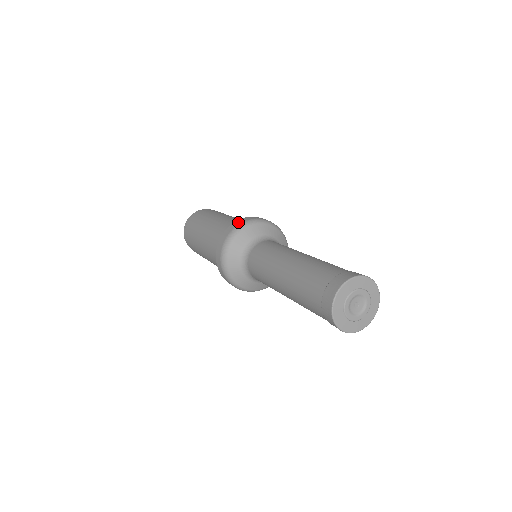
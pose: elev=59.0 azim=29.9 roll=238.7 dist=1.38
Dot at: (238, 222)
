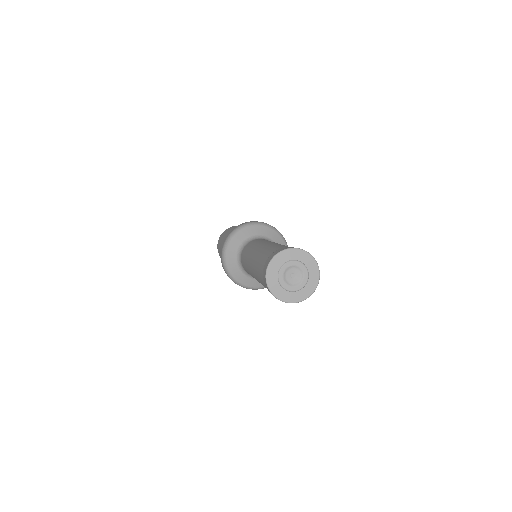
Dot at: (250, 221)
